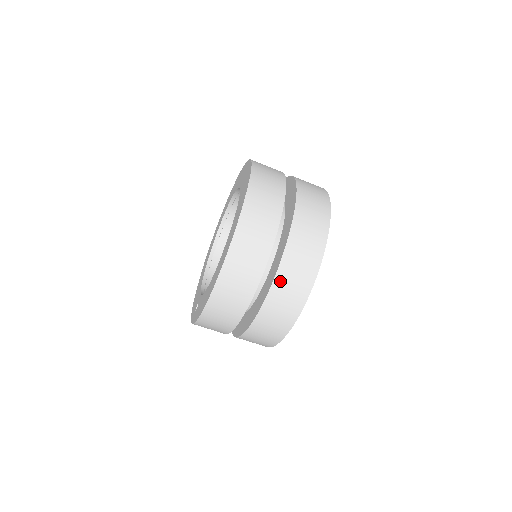
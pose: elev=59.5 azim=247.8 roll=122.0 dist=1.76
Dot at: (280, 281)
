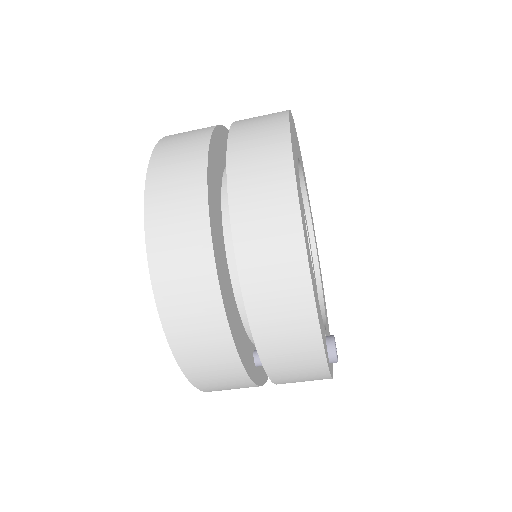
Dot at: (242, 222)
